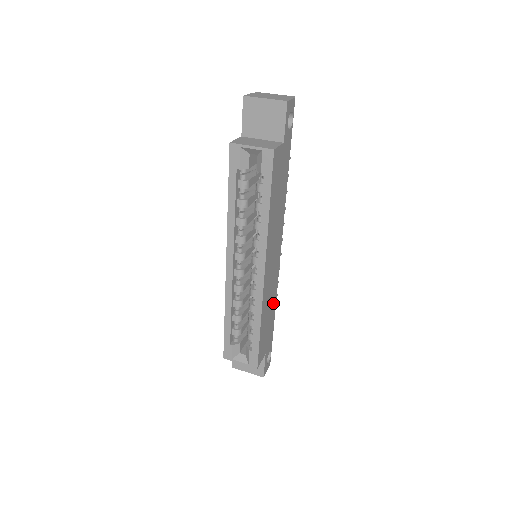
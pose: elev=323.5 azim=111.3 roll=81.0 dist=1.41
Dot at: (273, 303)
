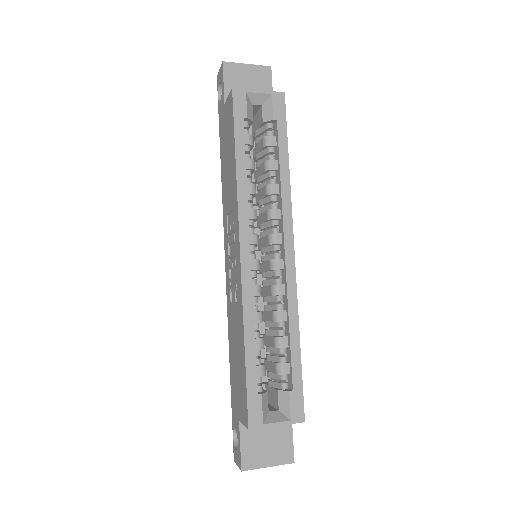
Dot at: occluded
